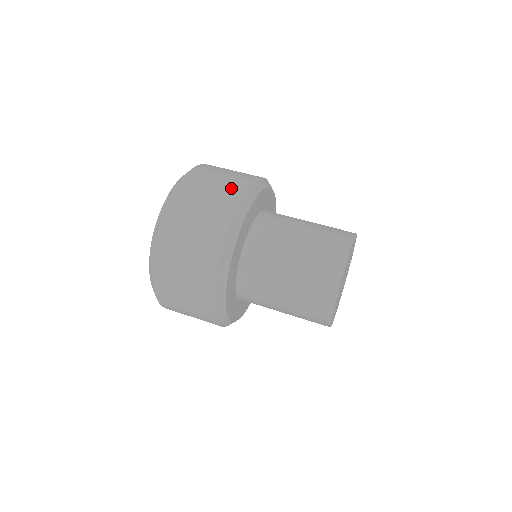
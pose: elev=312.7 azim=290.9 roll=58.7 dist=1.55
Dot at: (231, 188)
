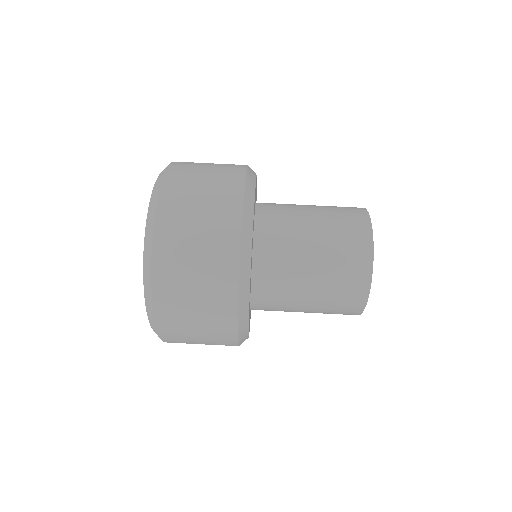
Dot at: (220, 240)
